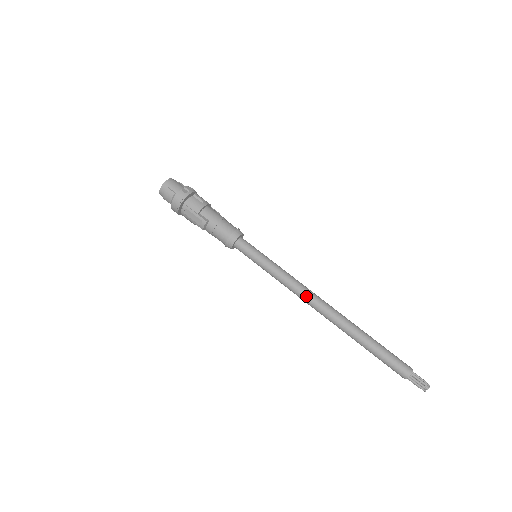
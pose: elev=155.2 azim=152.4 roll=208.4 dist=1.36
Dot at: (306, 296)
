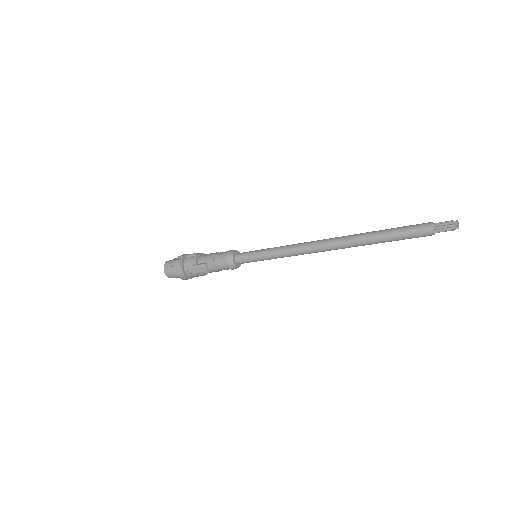
Dot at: (308, 248)
